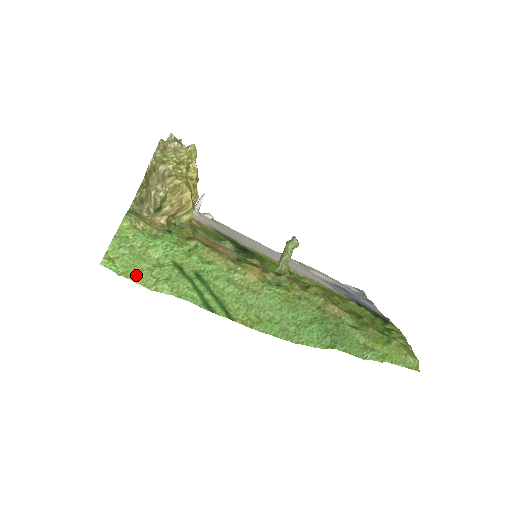
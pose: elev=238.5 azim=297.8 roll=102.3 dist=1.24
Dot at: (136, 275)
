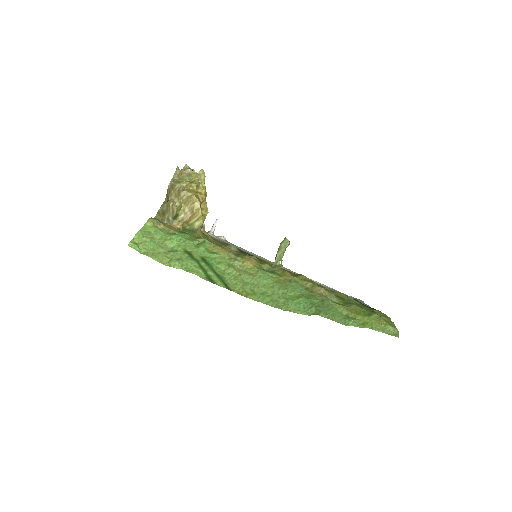
Dot at: (154, 255)
